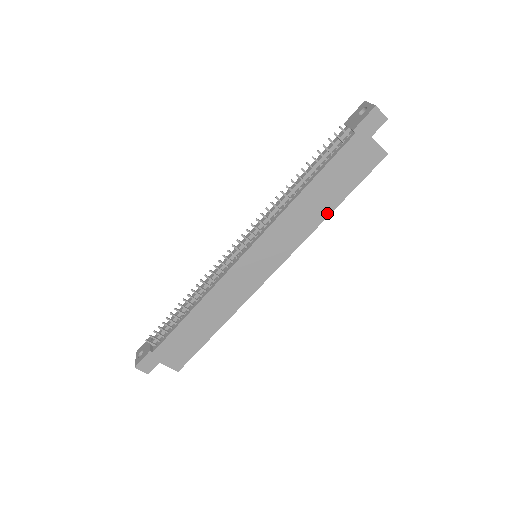
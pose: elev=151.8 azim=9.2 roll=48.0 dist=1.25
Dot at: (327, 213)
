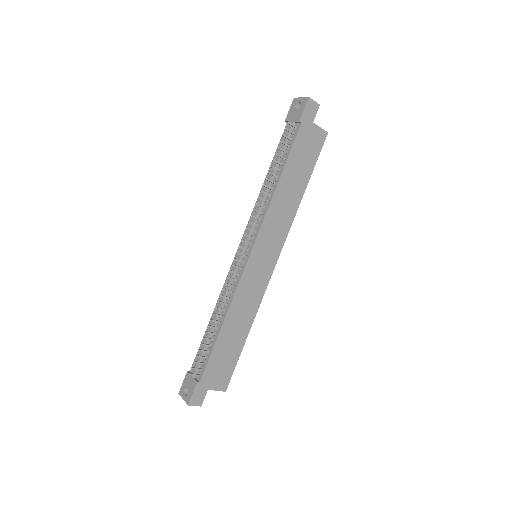
Dot at: (300, 196)
